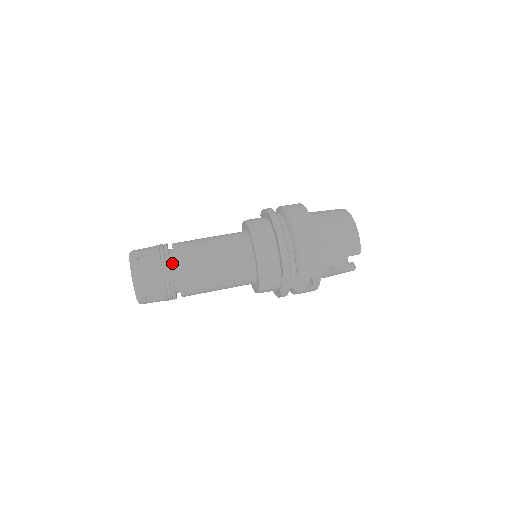
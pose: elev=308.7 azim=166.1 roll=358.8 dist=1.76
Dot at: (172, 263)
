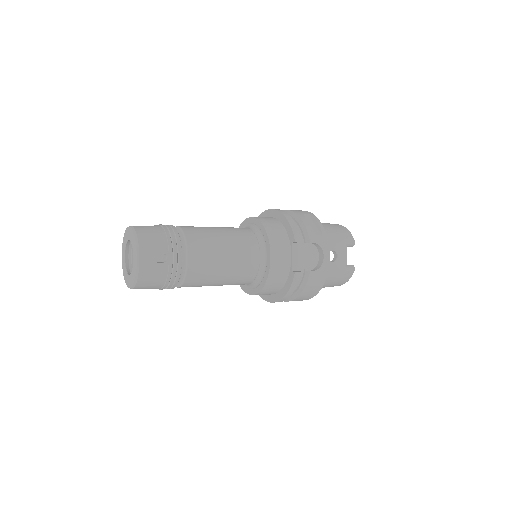
Dot at: occluded
